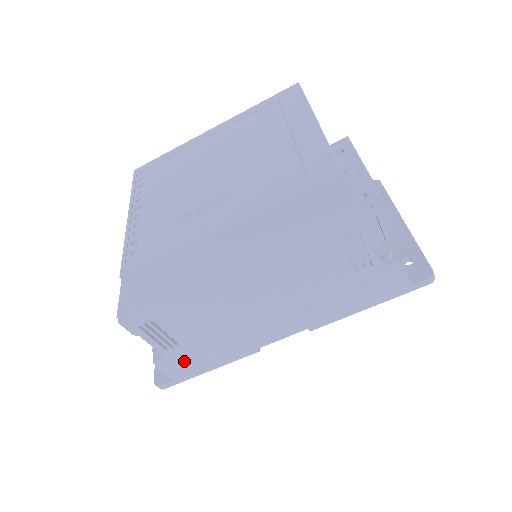
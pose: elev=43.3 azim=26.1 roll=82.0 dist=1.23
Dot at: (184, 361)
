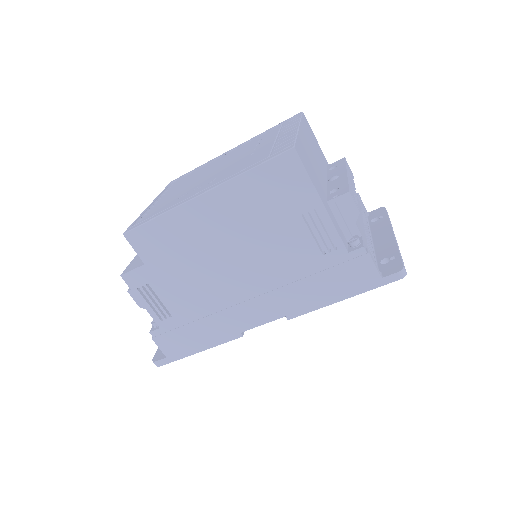
Dot at: (176, 335)
